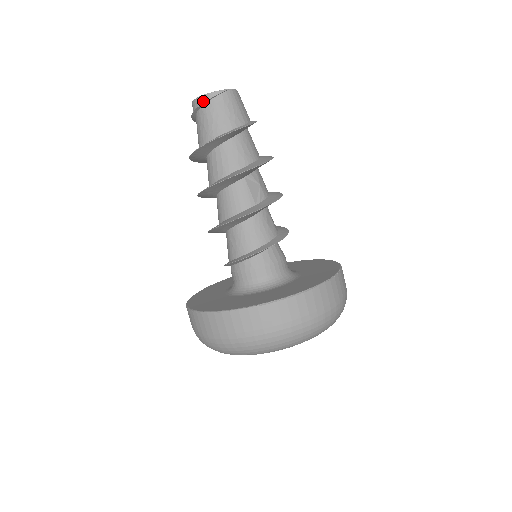
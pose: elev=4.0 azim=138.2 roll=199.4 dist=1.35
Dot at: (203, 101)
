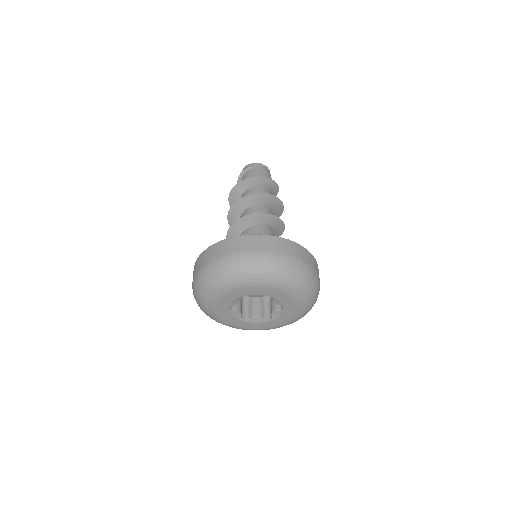
Dot at: (261, 165)
